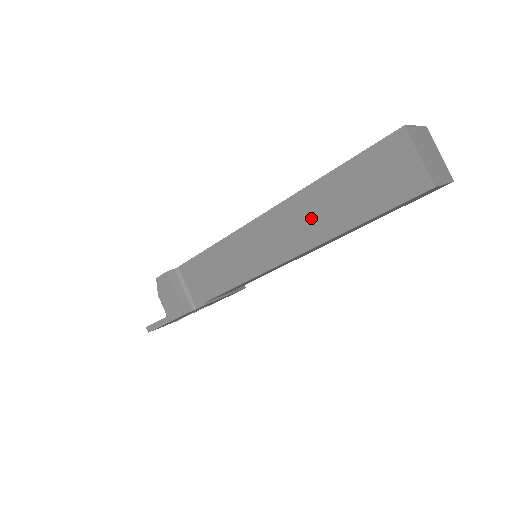
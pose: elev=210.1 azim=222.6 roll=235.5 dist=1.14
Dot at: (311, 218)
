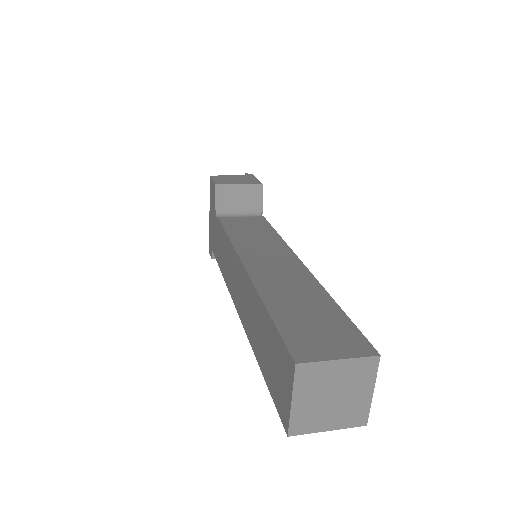
Dot at: occluded
